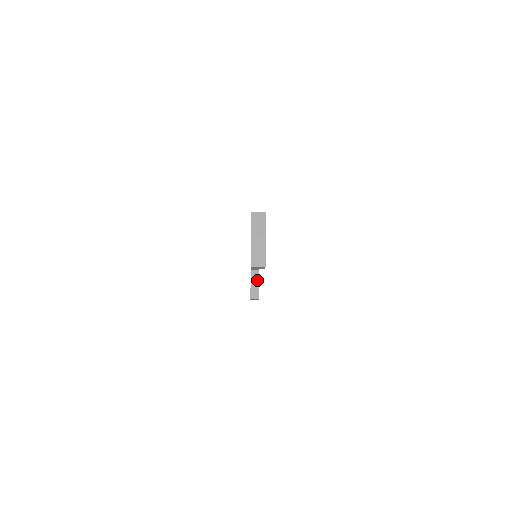
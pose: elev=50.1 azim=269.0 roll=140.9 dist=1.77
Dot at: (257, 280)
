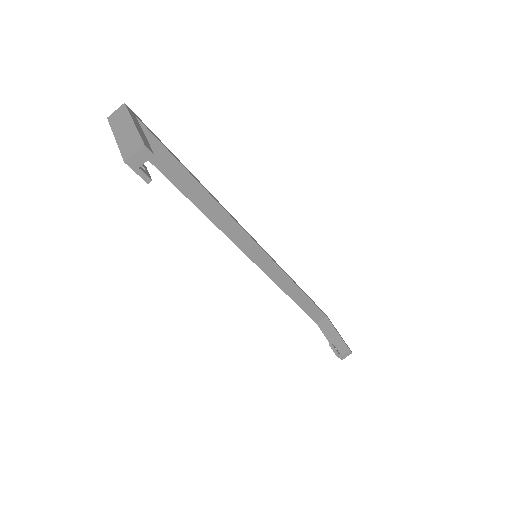
Dot at: (332, 329)
